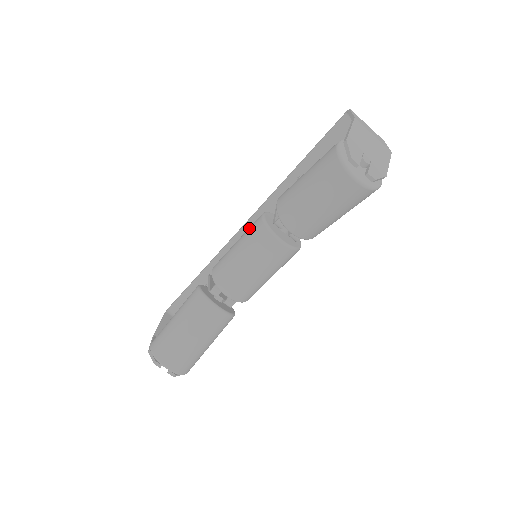
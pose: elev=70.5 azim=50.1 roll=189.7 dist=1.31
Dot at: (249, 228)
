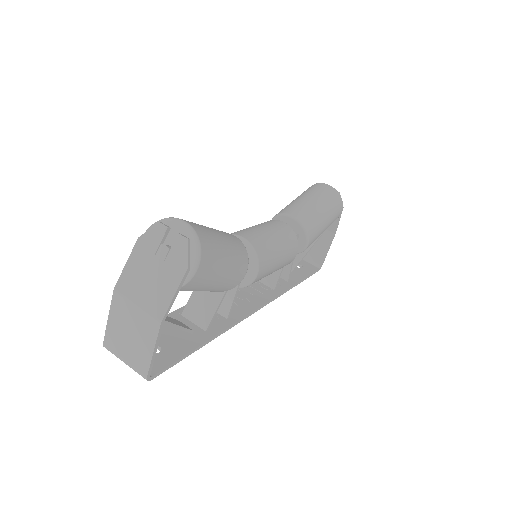
Dot at: occluded
